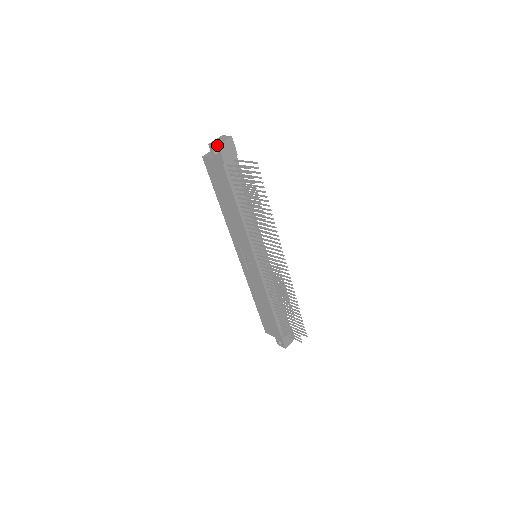
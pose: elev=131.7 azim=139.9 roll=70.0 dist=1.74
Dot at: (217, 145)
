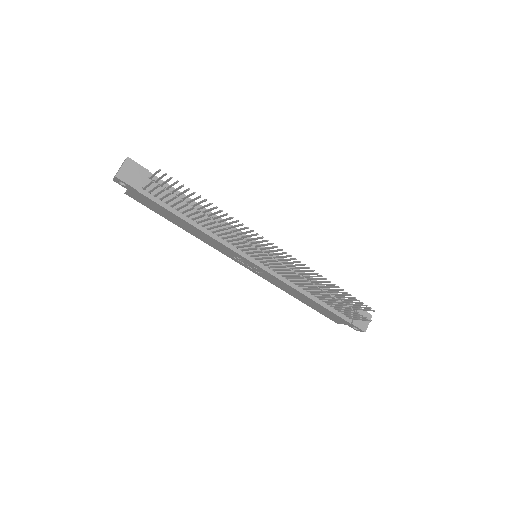
Dot at: (115, 177)
